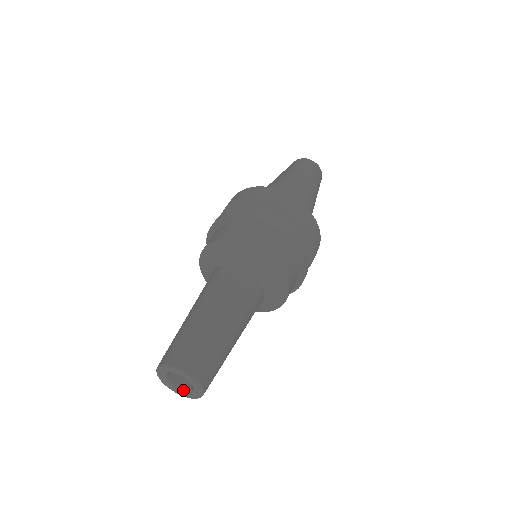
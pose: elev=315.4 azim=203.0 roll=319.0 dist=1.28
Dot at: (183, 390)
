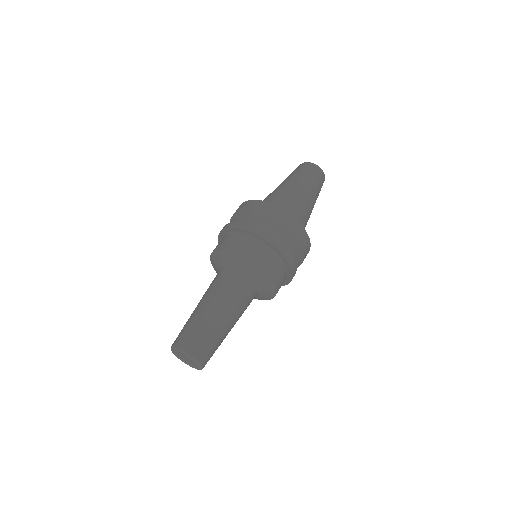
Dot at: (195, 365)
